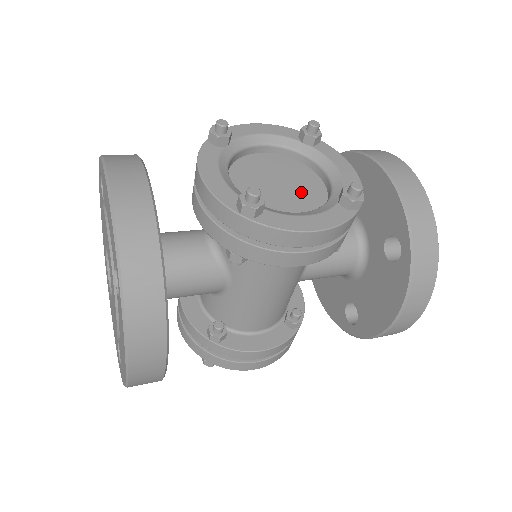
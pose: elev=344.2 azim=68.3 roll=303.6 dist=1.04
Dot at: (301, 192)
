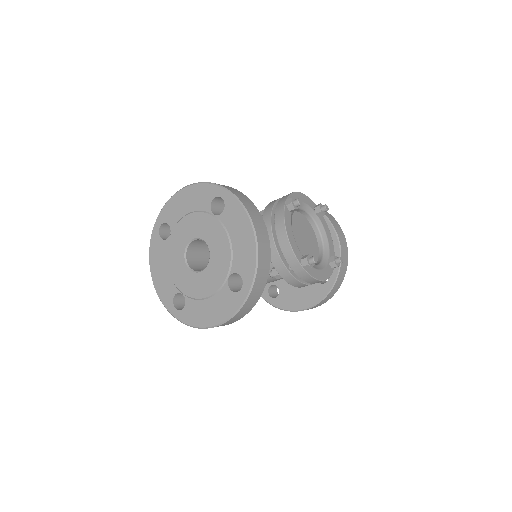
Dot at: (311, 246)
